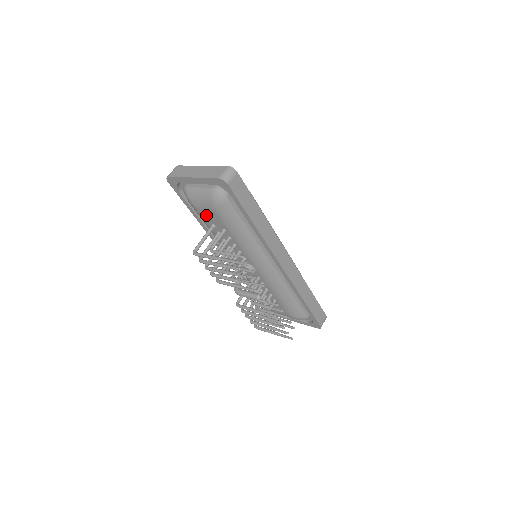
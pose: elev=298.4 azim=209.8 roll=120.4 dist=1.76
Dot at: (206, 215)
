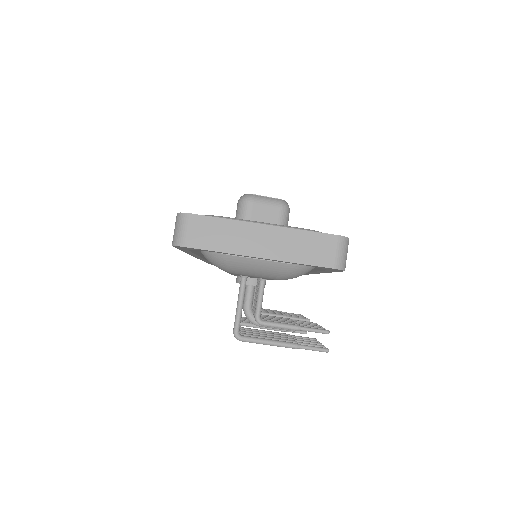
Dot at: occluded
